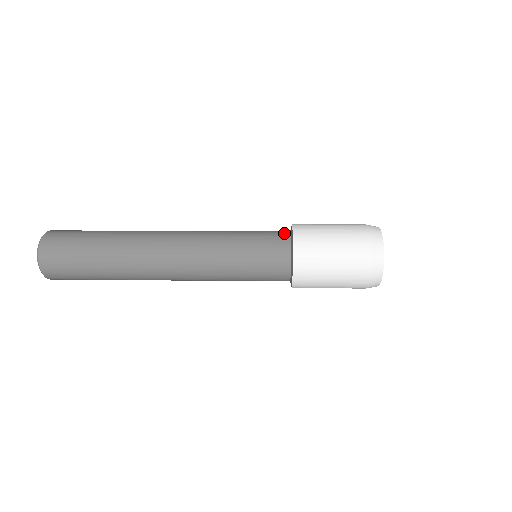
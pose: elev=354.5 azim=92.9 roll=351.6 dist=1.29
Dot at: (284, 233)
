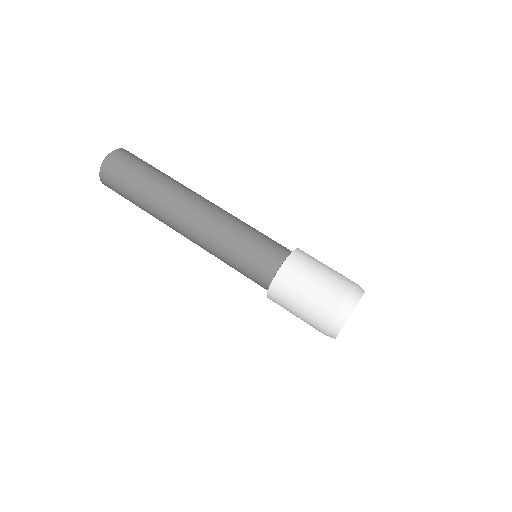
Dot at: (273, 267)
